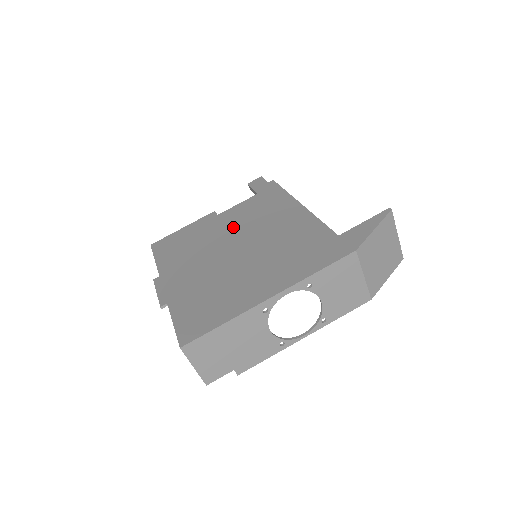
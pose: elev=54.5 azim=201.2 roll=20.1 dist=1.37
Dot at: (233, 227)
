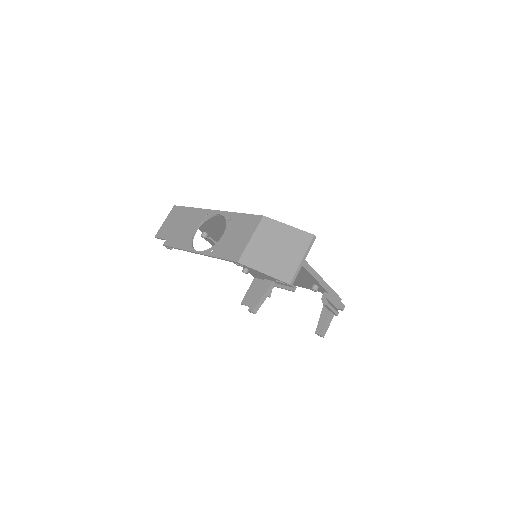
Dot at: occluded
